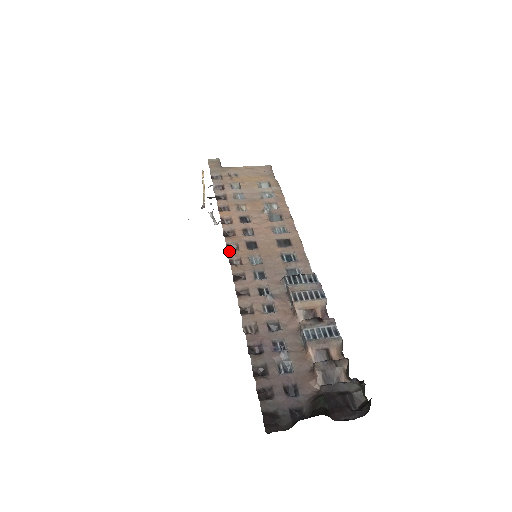
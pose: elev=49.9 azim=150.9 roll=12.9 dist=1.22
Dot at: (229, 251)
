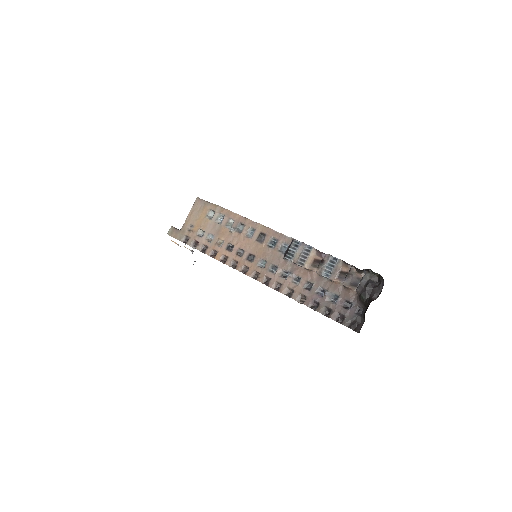
Dot at: (246, 274)
